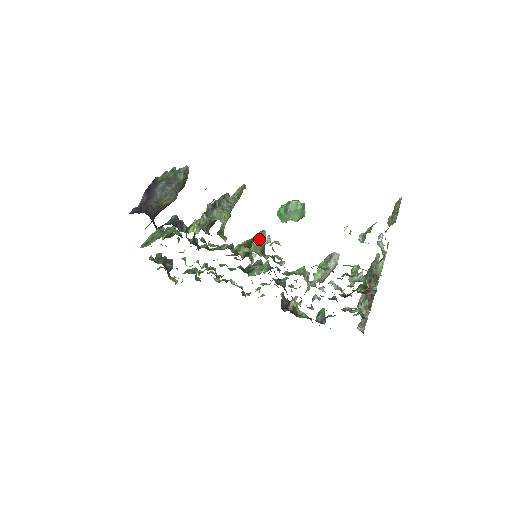
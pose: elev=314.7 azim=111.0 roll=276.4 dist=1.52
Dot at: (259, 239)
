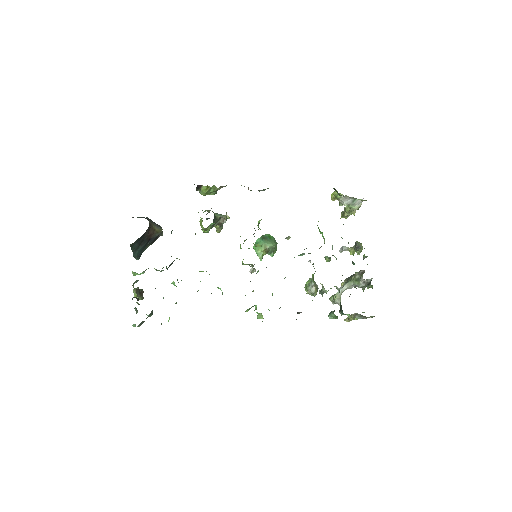
Dot at: occluded
